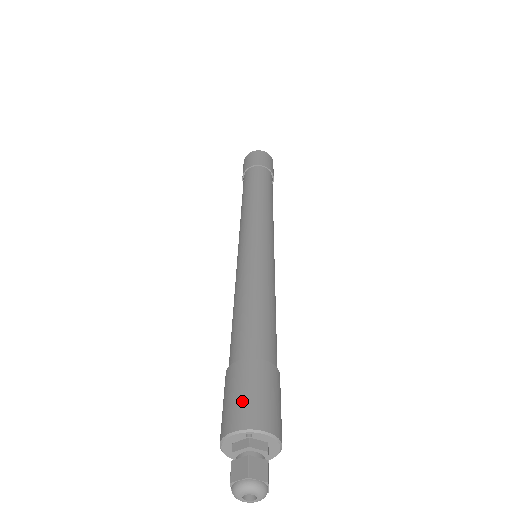
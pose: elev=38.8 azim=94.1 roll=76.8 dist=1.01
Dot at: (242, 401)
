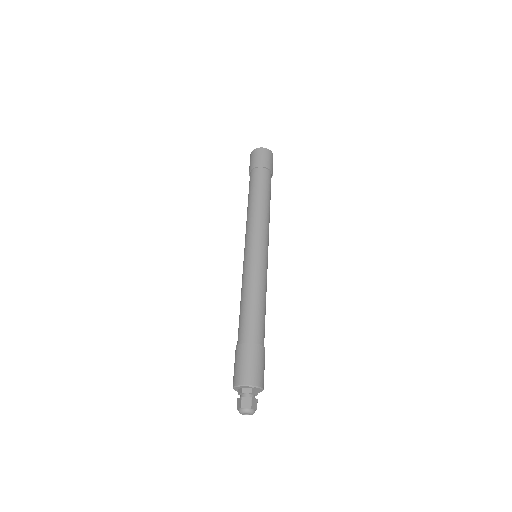
Dot at: (252, 369)
